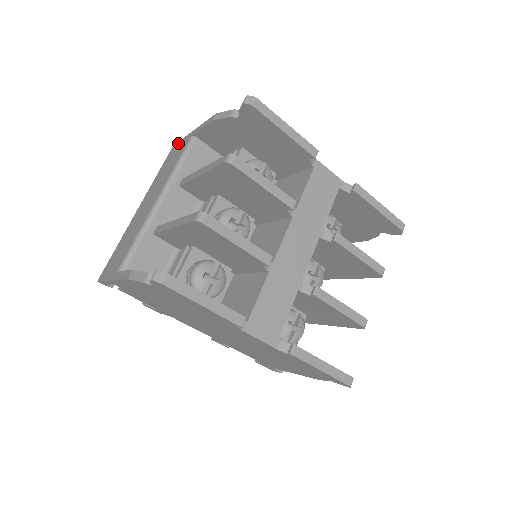
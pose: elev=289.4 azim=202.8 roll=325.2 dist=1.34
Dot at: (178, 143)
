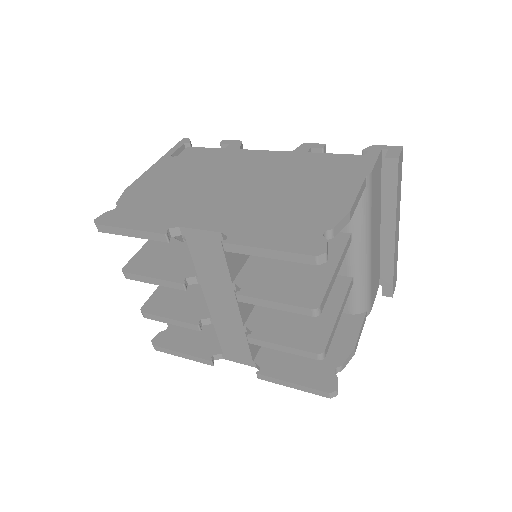
Dot at: occluded
